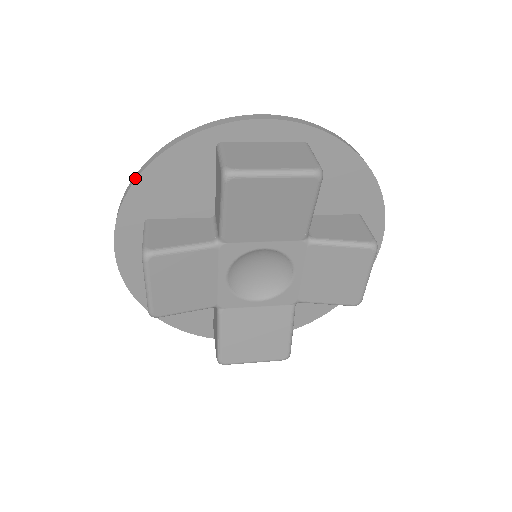
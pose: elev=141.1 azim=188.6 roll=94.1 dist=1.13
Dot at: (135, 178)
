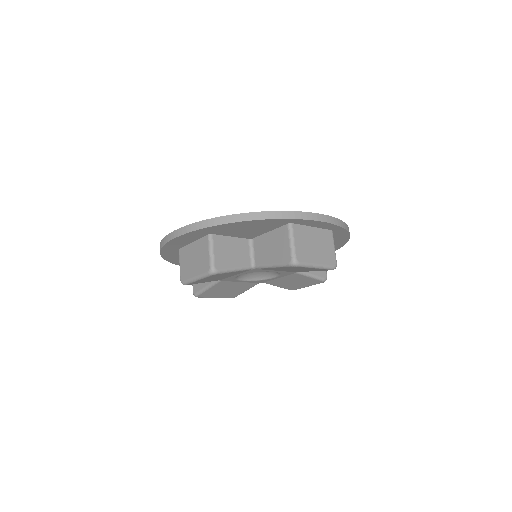
Dot at: (226, 221)
